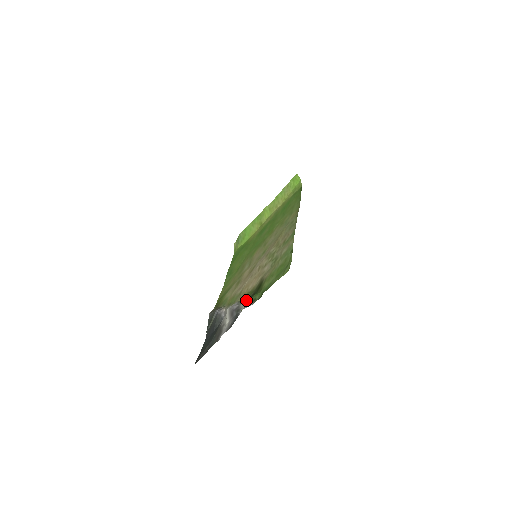
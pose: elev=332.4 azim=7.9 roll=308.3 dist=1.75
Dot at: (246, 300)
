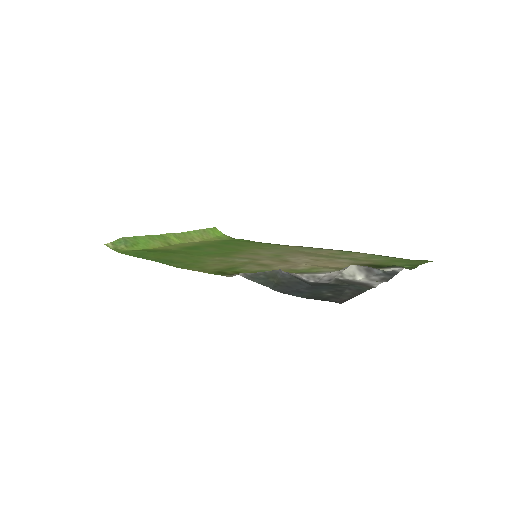
Dot at: occluded
